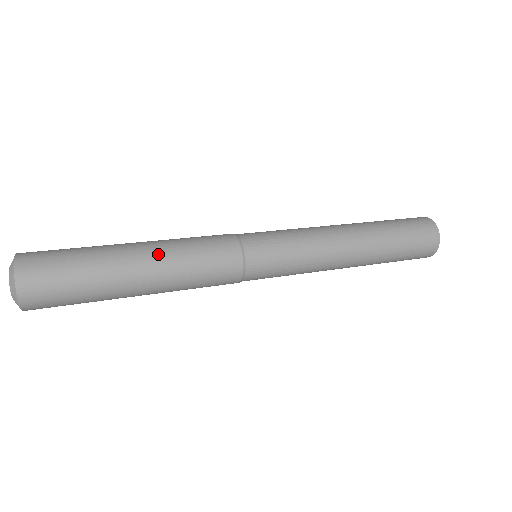
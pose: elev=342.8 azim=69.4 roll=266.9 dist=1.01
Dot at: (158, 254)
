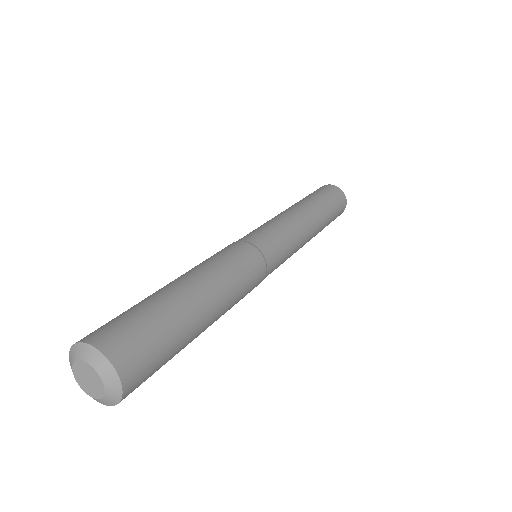
Dot at: (222, 308)
